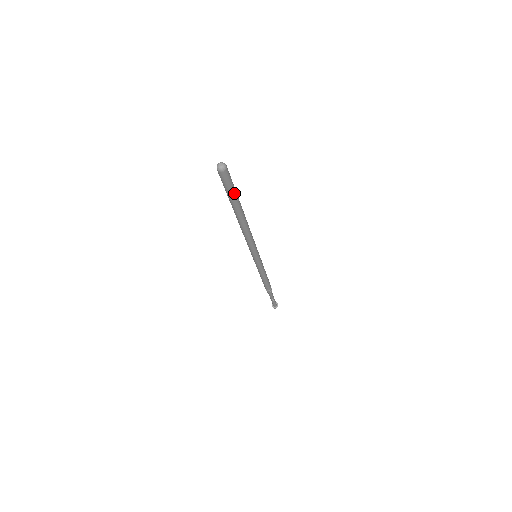
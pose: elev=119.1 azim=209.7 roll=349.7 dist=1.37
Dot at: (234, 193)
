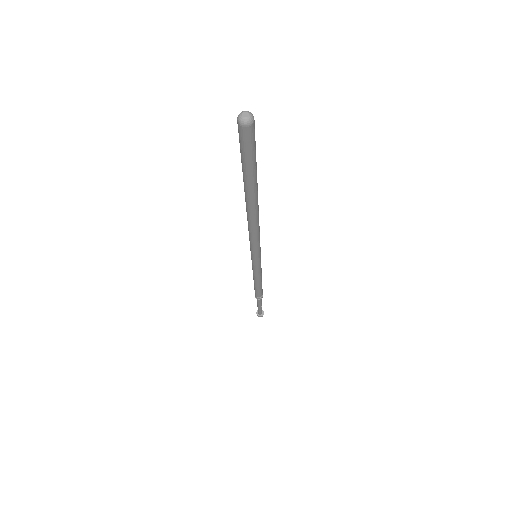
Dot at: (255, 161)
